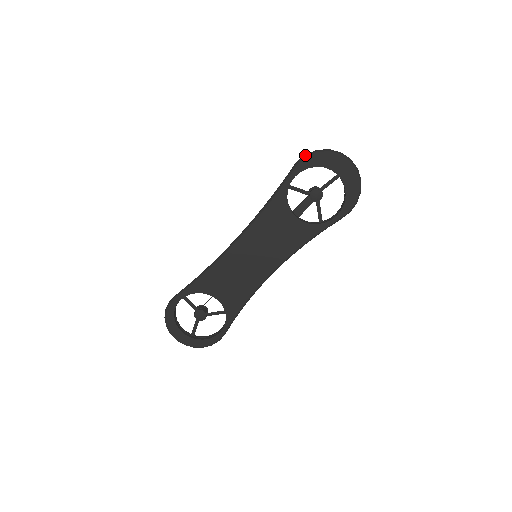
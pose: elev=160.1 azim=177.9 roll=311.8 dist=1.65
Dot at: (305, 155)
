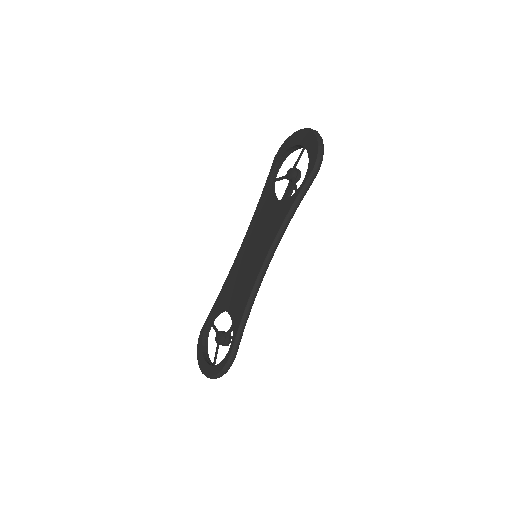
Dot at: (279, 149)
